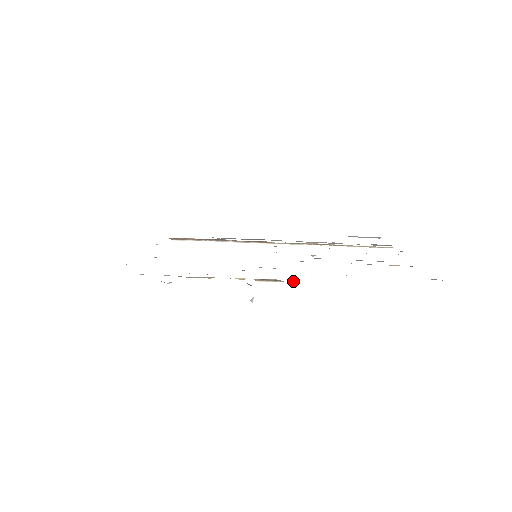
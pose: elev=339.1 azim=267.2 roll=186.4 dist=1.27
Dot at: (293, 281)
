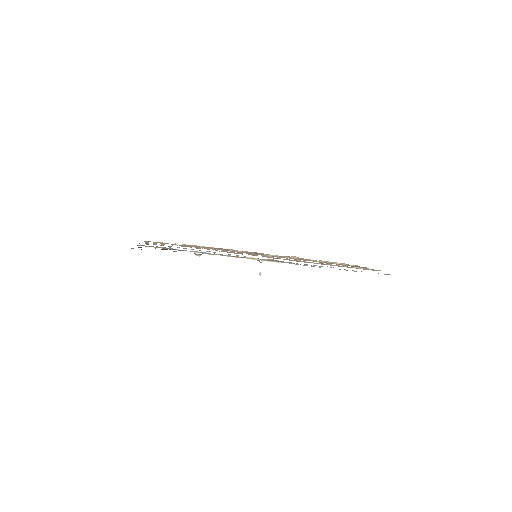
Dot at: occluded
